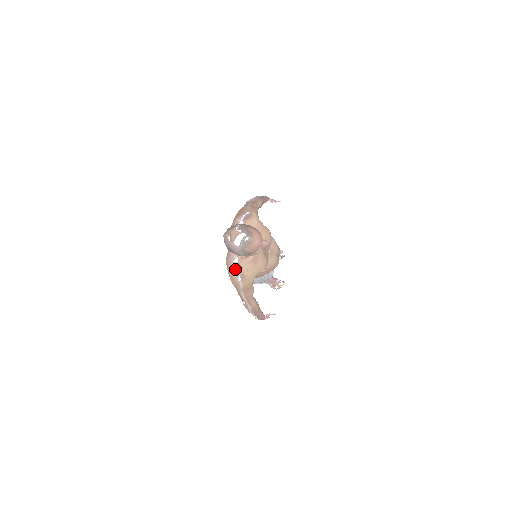
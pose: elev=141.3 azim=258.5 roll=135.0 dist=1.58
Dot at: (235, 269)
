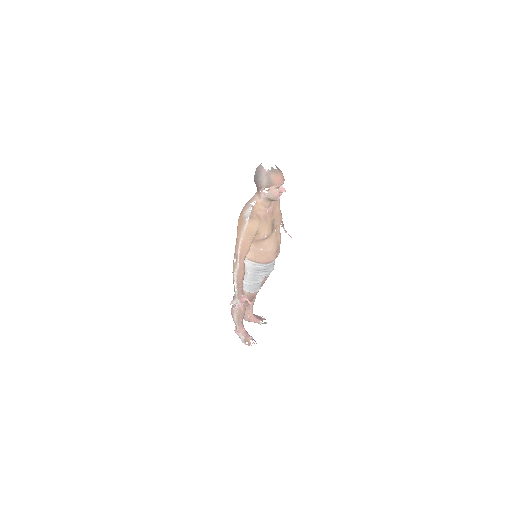
Dot at: (248, 209)
